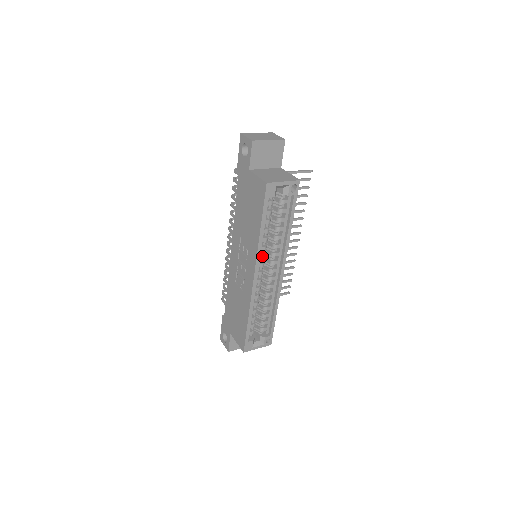
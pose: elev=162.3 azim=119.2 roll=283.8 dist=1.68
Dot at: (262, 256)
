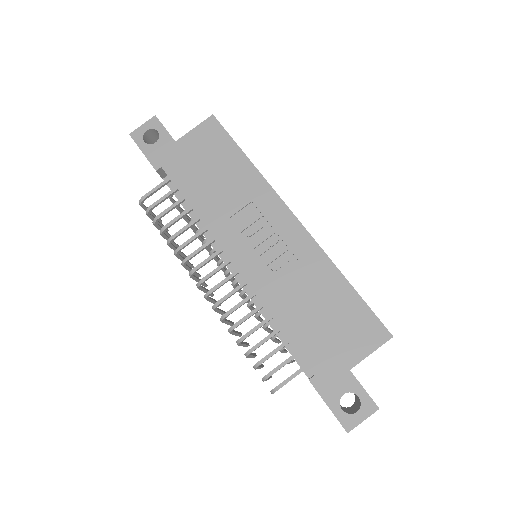
Dot at: occluded
